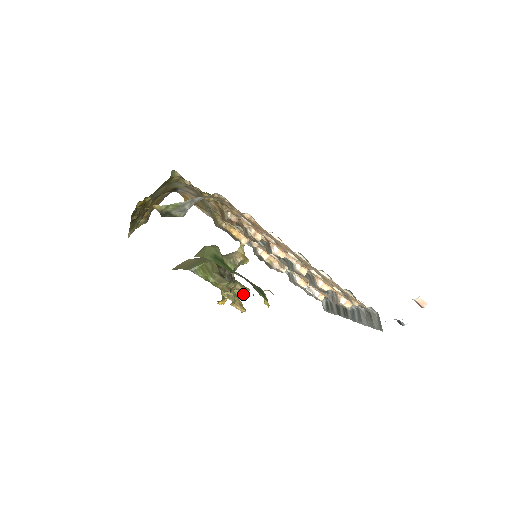
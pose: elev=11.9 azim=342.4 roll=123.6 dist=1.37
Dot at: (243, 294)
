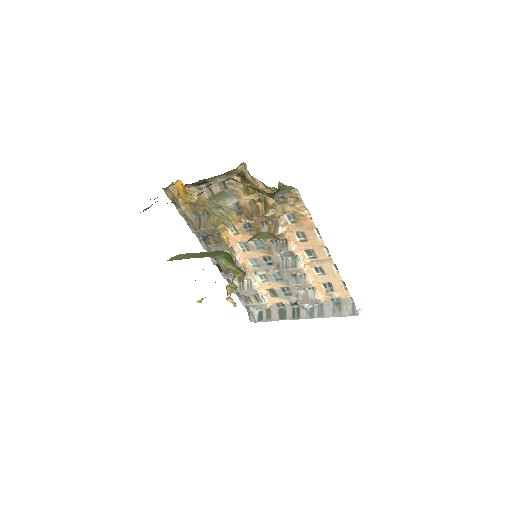
Dot at: (230, 291)
